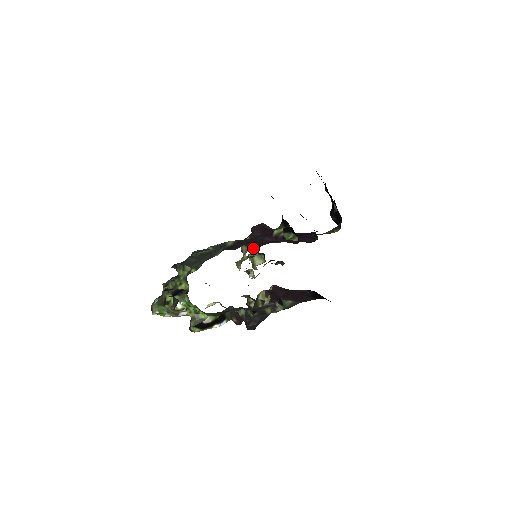
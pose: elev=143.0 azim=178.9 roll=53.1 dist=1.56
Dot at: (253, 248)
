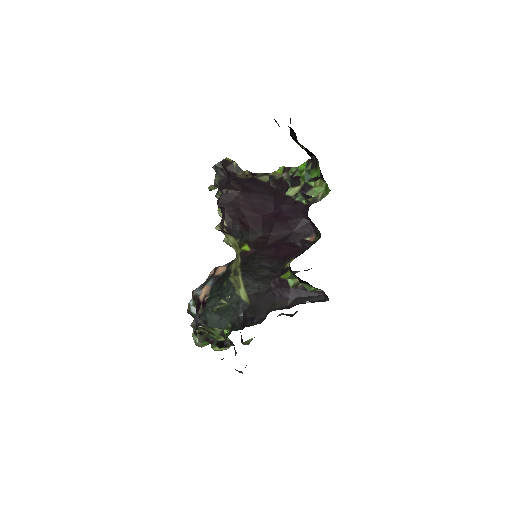
Dot at: occluded
